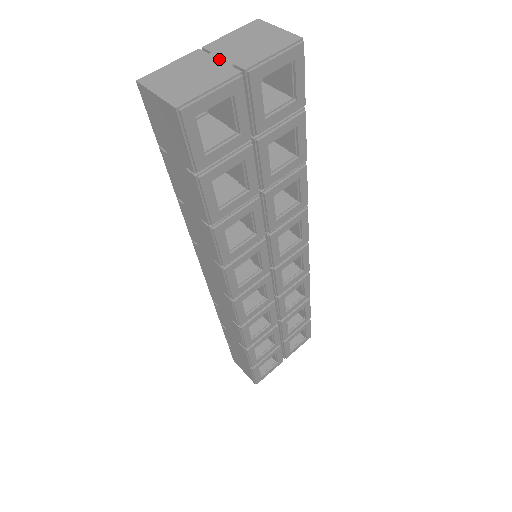
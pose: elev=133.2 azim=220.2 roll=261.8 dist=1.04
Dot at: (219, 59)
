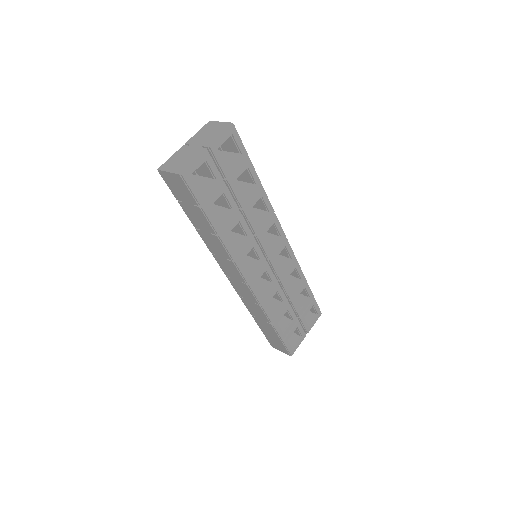
Dot at: (194, 146)
